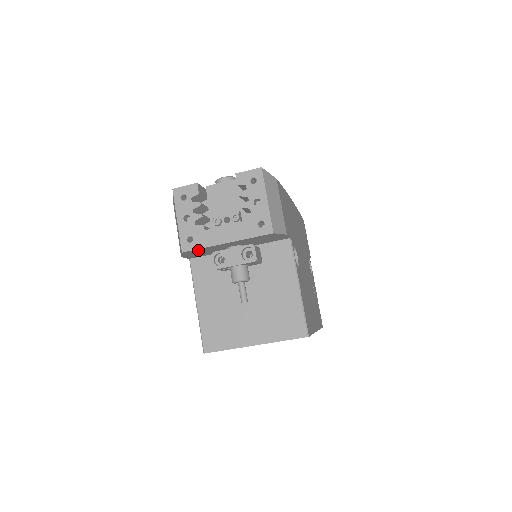
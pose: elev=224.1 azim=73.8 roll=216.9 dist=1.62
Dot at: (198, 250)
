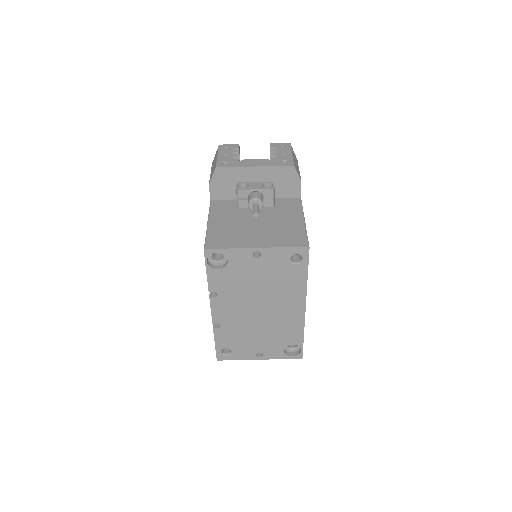
Dot at: (228, 172)
